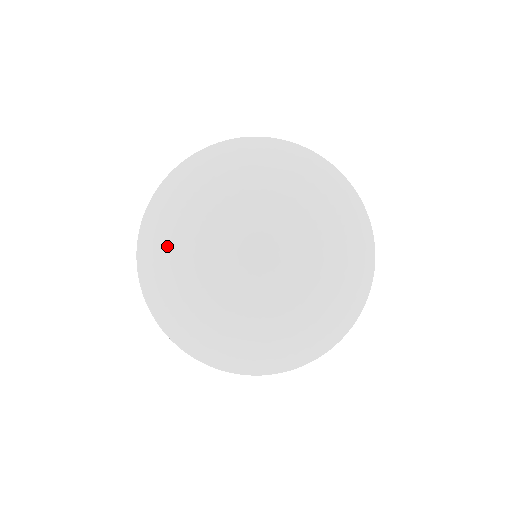
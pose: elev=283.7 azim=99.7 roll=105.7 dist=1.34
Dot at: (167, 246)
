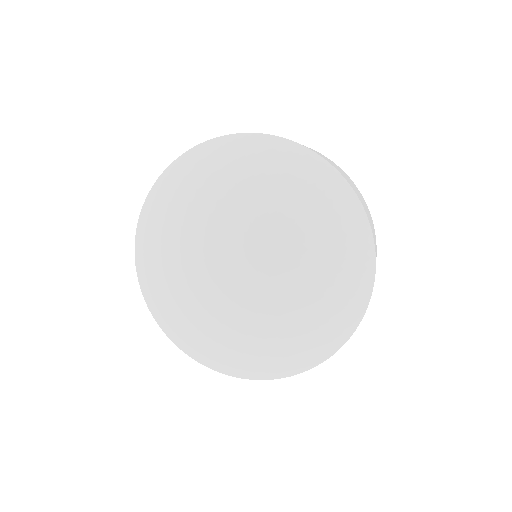
Dot at: (165, 296)
